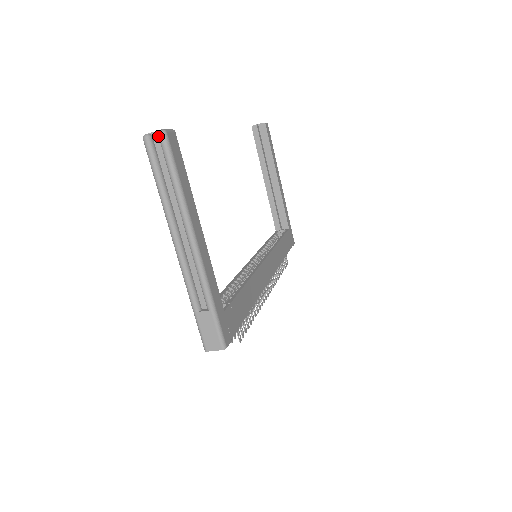
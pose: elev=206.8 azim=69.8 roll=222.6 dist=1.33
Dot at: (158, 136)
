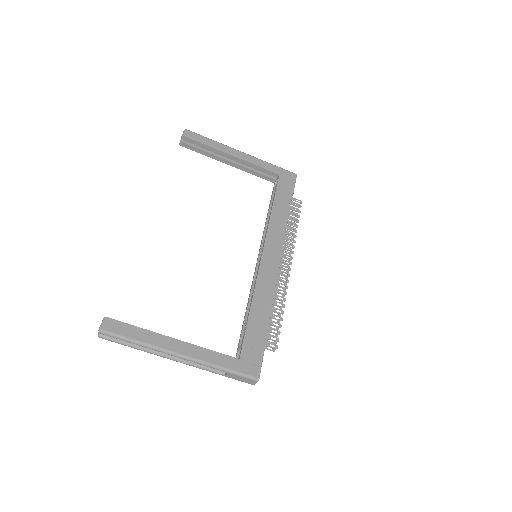
Dot at: occluded
